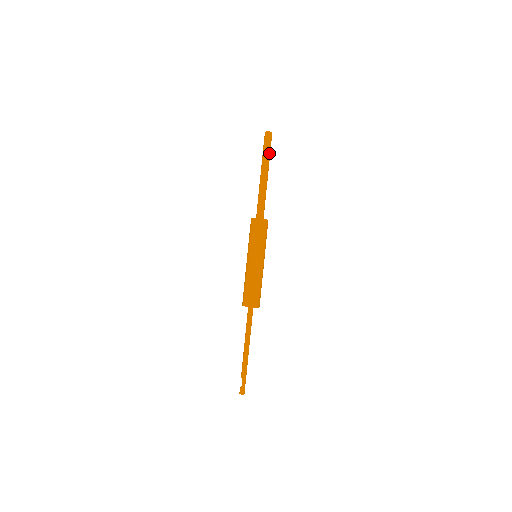
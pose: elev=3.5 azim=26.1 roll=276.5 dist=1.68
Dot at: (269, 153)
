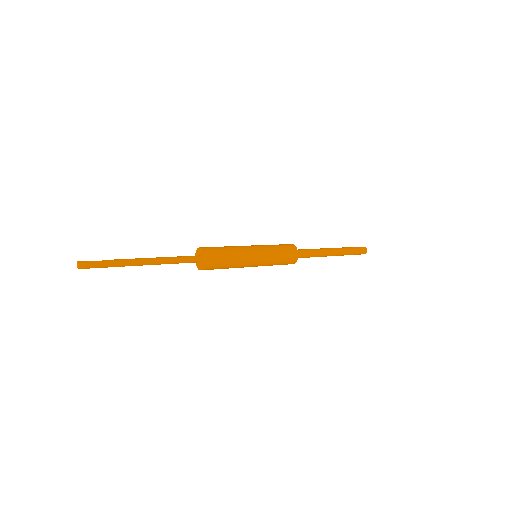
Dot at: (351, 252)
